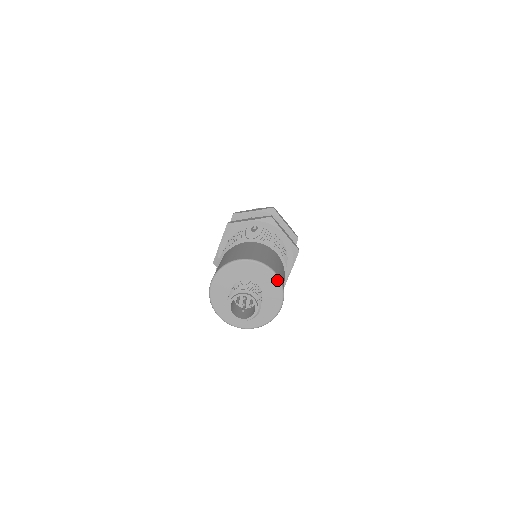
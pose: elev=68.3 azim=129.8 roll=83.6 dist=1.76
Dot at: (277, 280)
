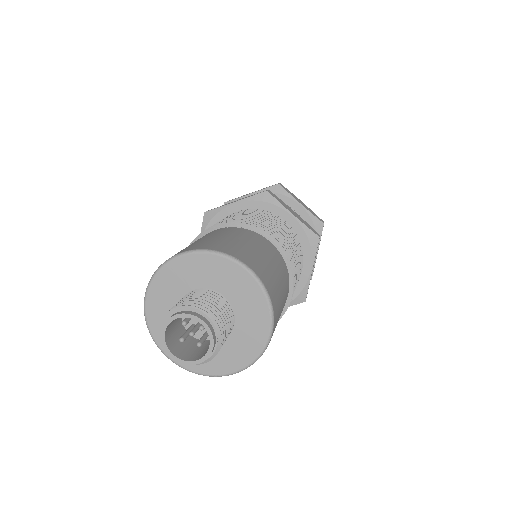
Dot at: (264, 342)
